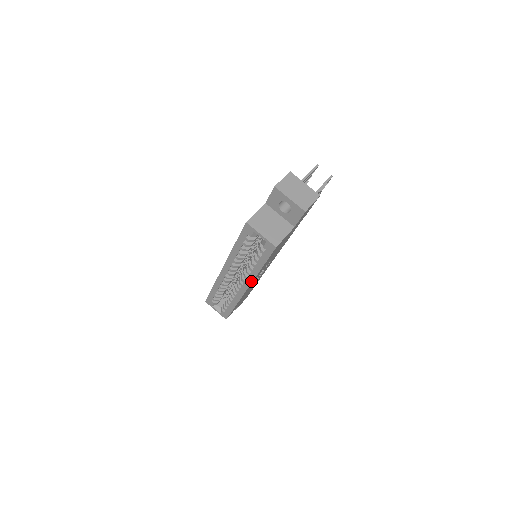
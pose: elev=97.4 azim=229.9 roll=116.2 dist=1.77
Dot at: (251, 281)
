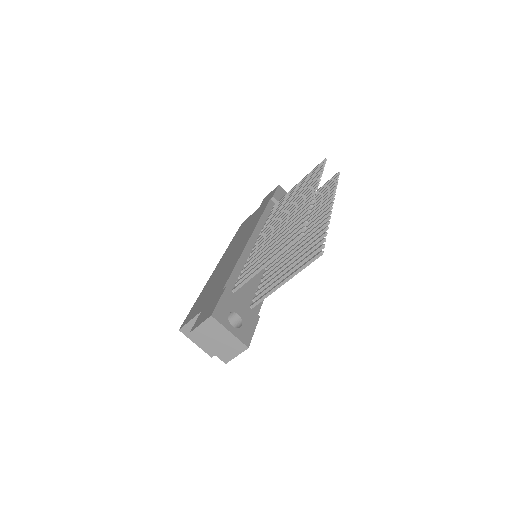
Dot at: occluded
